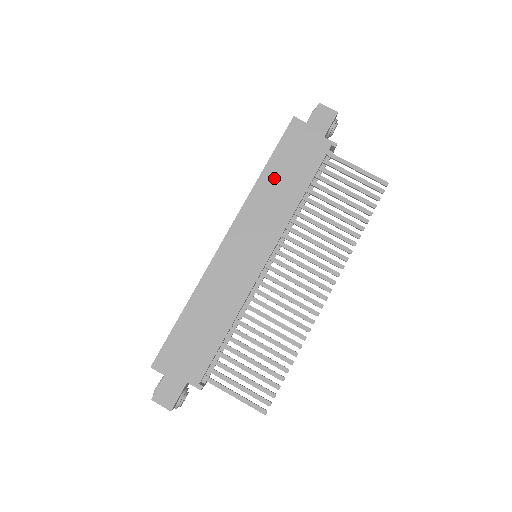
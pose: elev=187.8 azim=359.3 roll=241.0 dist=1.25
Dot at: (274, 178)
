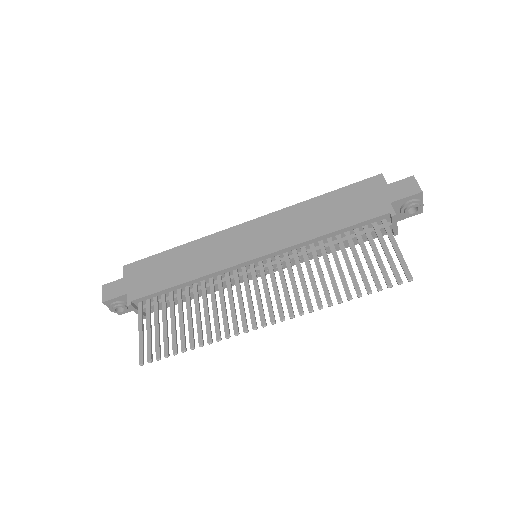
Dot at: (320, 207)
